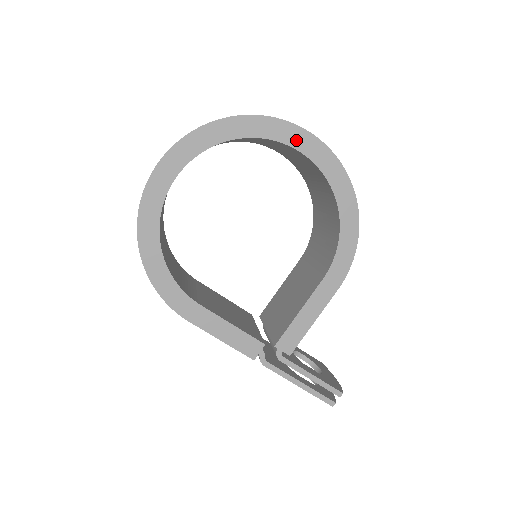
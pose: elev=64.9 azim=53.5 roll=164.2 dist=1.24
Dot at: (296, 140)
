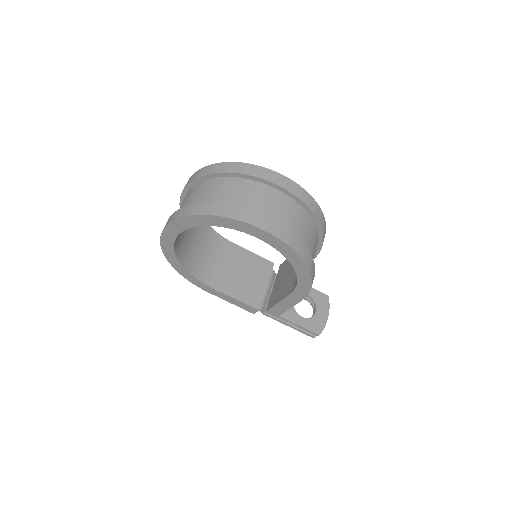
Dot at: (250, 231)
